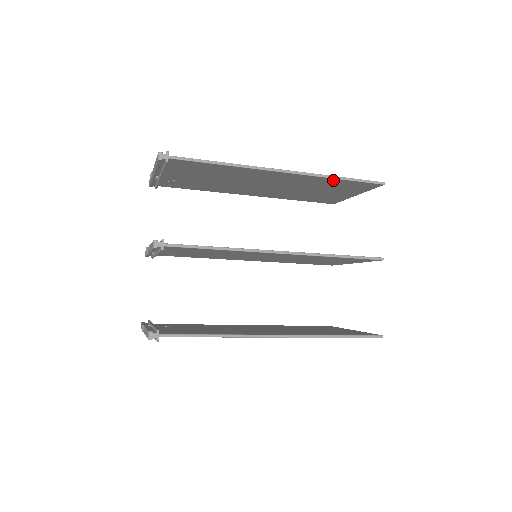
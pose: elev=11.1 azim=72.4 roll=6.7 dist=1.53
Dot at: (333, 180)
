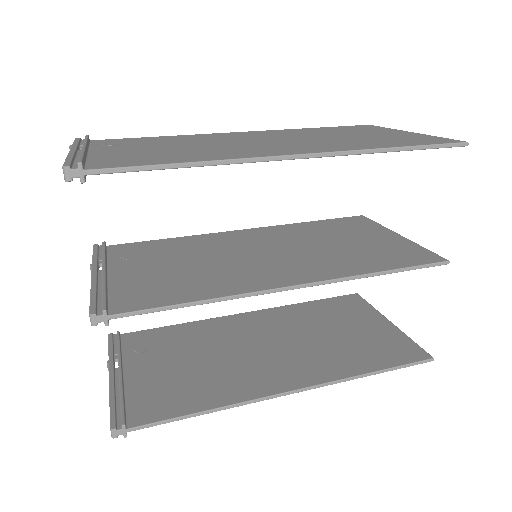
Dot at: occluded
